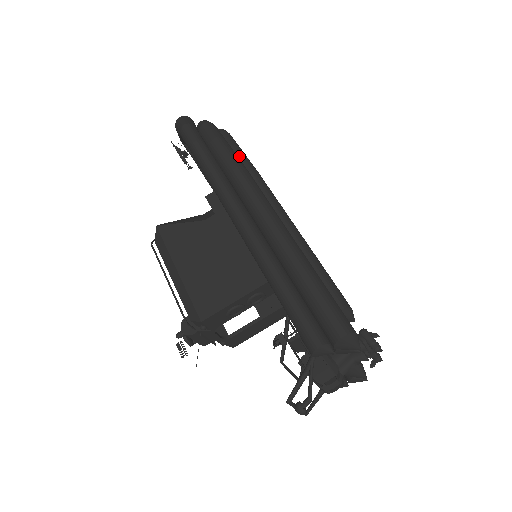
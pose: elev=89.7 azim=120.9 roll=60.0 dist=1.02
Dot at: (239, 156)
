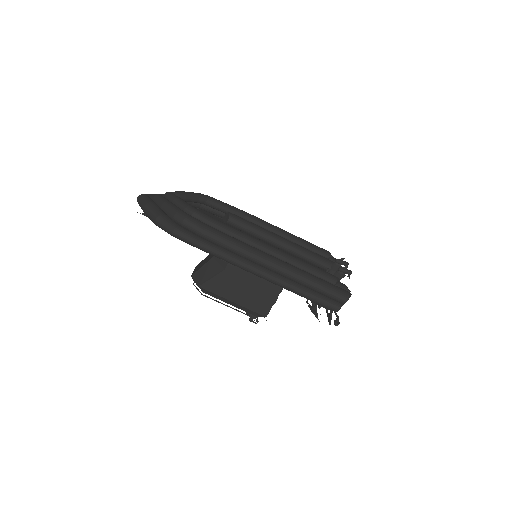
Dot at: (222, 230)
